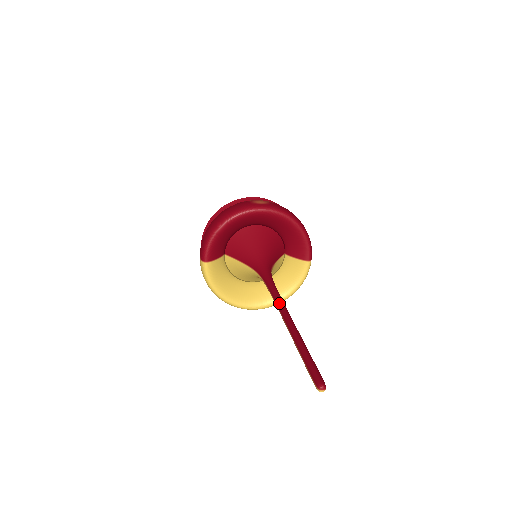
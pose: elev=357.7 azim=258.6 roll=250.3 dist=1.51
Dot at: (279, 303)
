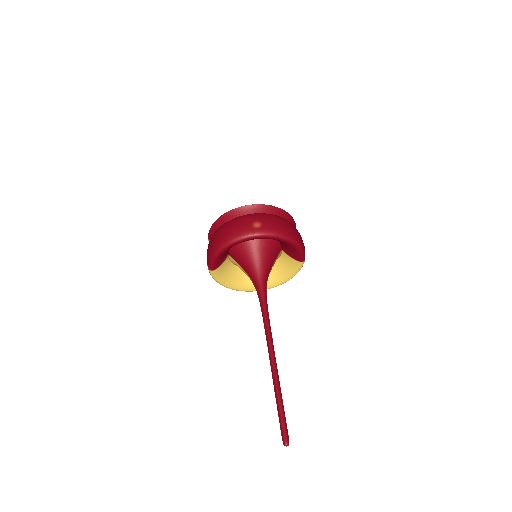
Dot at: (268, 339)
